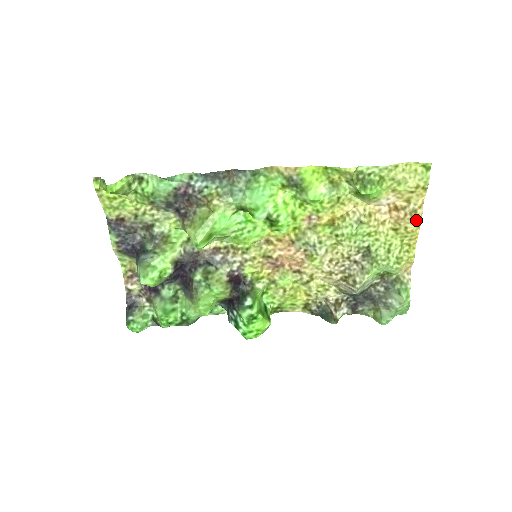
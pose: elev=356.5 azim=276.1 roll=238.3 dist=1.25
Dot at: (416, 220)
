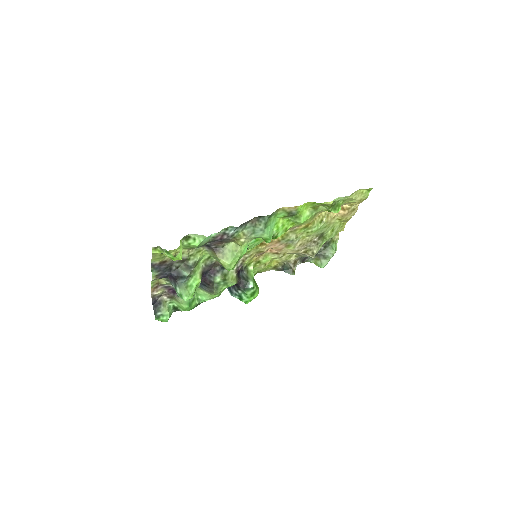
Dot at: (353, 213)
